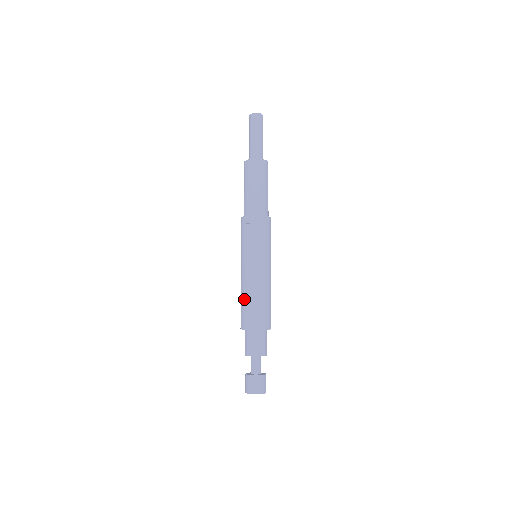
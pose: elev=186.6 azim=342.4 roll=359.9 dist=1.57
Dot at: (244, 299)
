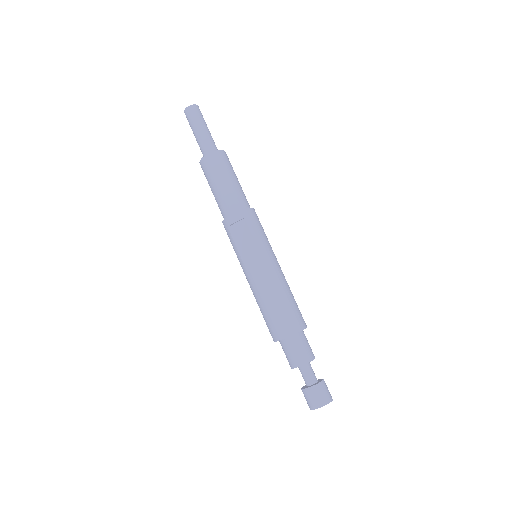
Dot at: (263, 308)
